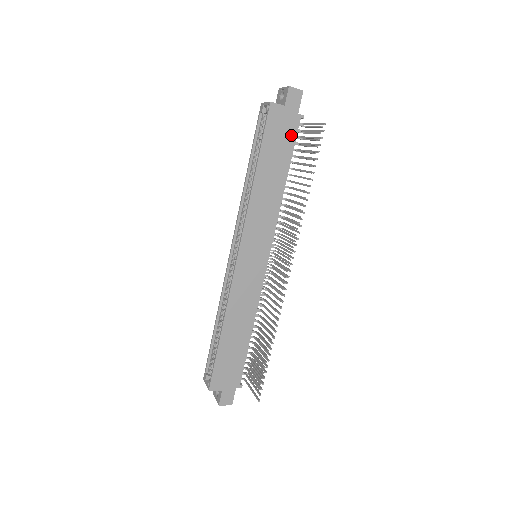
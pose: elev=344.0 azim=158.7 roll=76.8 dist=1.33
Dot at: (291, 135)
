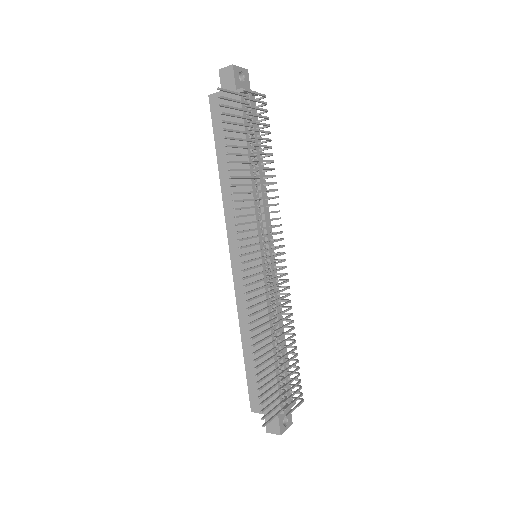
Dot at: occluded
